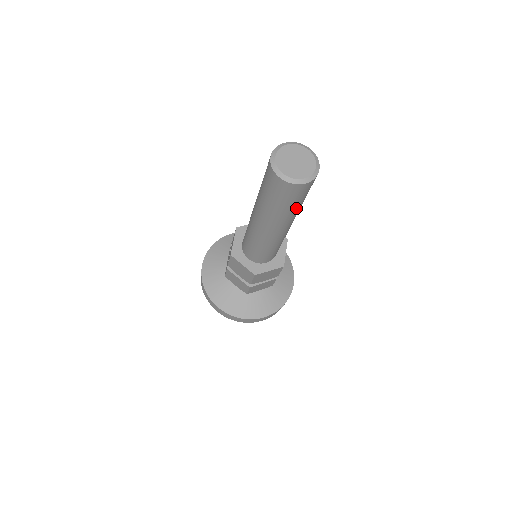
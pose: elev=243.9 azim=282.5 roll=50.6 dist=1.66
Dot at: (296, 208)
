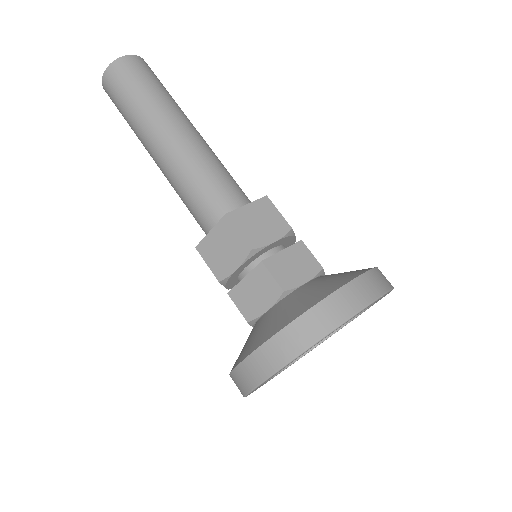
Dot at: (159, 93)
